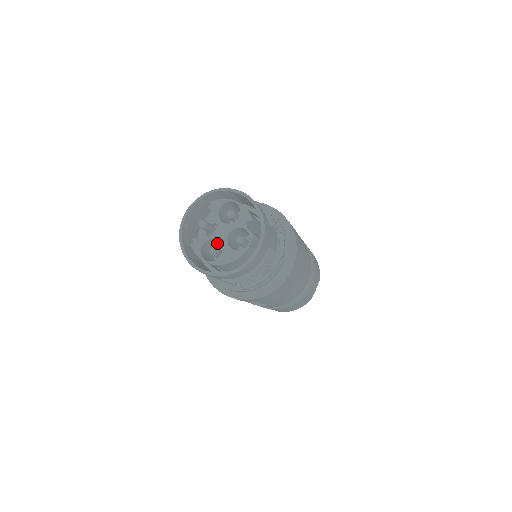
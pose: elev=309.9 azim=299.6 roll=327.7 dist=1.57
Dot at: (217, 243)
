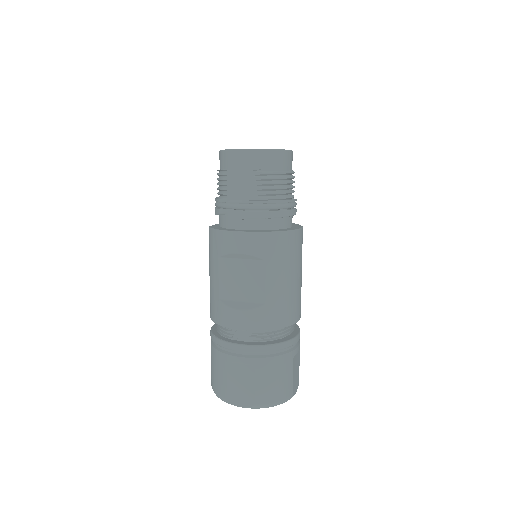
Dot at: occluded
